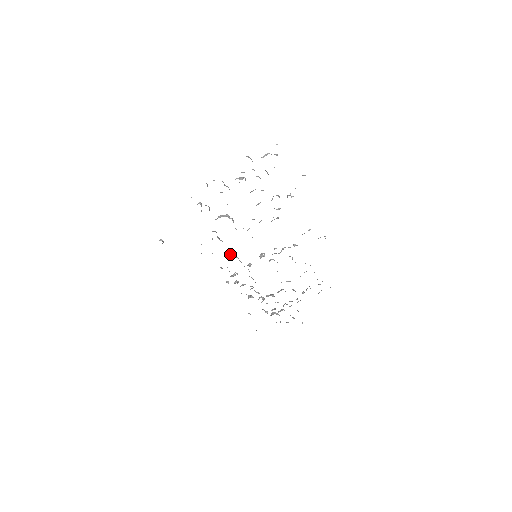
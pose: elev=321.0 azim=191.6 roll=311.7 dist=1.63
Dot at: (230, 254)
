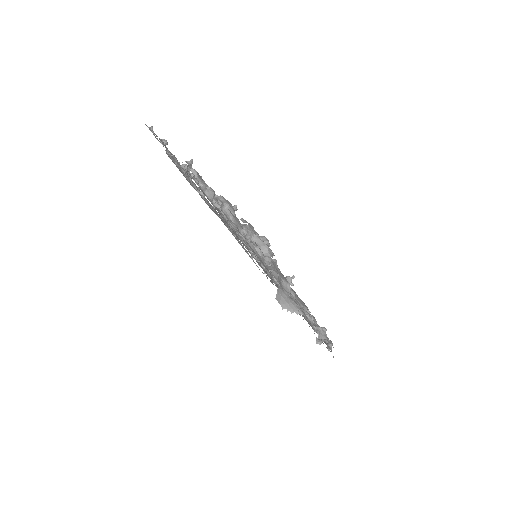
Dot at: occluded
